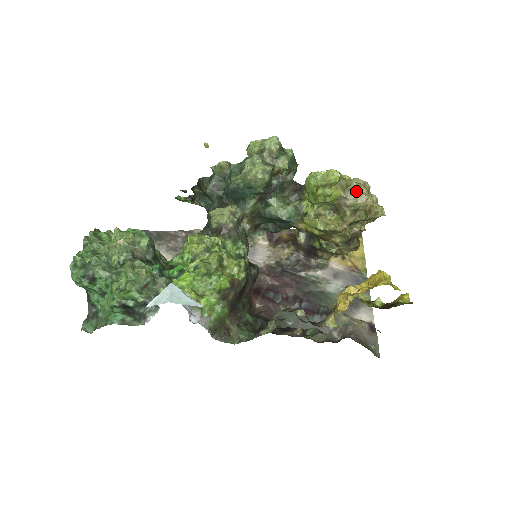
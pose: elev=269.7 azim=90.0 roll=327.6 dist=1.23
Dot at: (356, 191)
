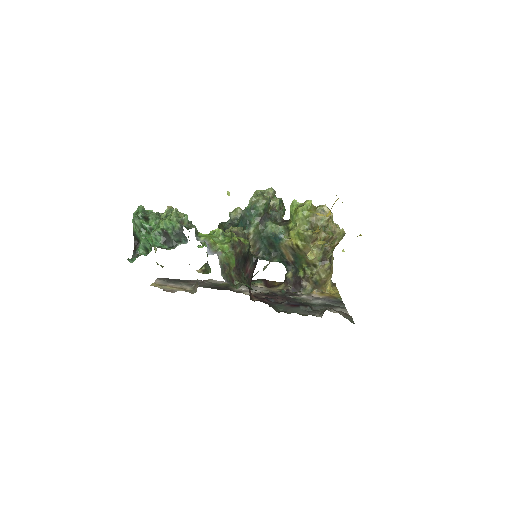
Dot at: (323, 210)
